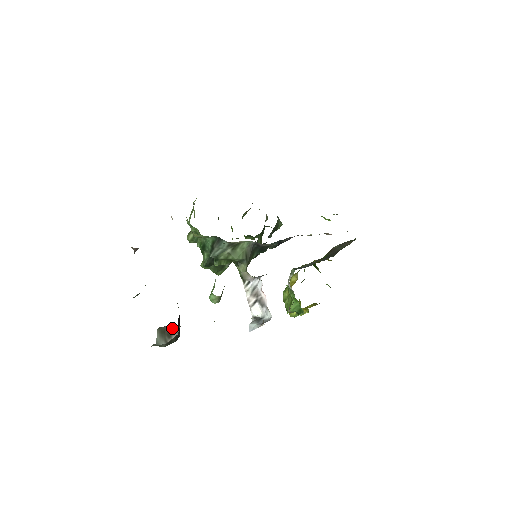
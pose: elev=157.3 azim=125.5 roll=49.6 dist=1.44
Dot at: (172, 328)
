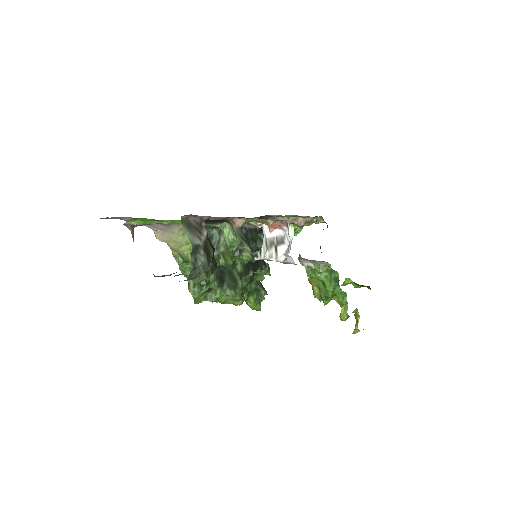
Dot at: (196, 222)
